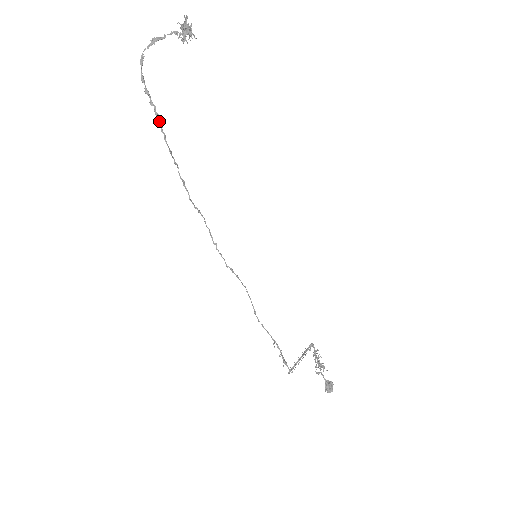
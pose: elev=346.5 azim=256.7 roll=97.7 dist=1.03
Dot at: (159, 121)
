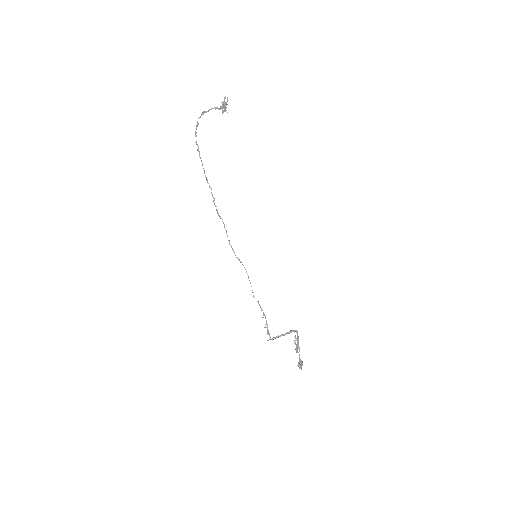
Dot at: (201, 161)
